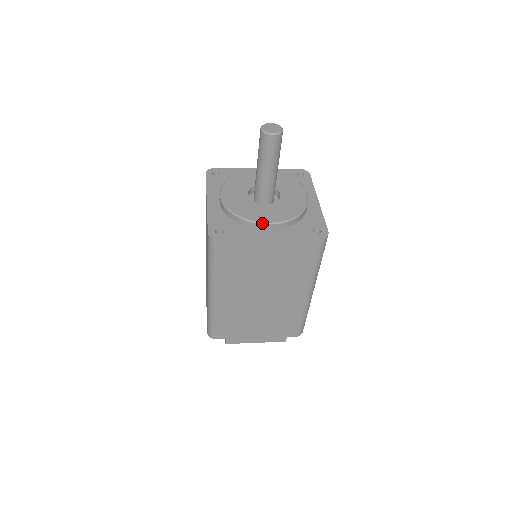
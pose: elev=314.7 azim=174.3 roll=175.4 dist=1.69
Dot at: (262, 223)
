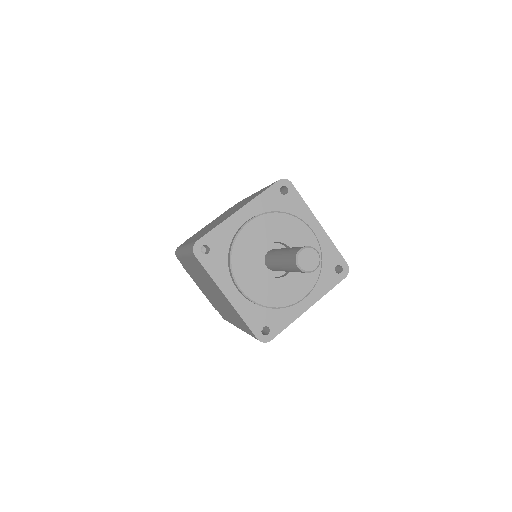
Dot at: (236, 283)
